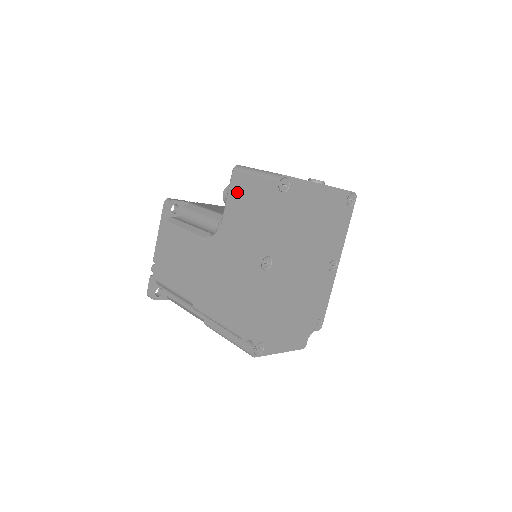
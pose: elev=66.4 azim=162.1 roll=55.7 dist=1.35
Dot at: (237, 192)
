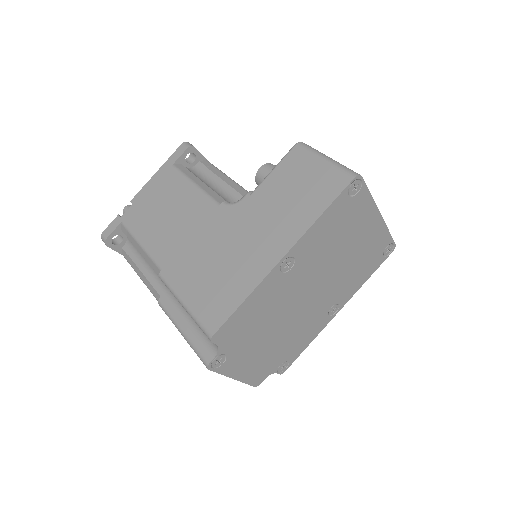
Dot at: (290, 169)
